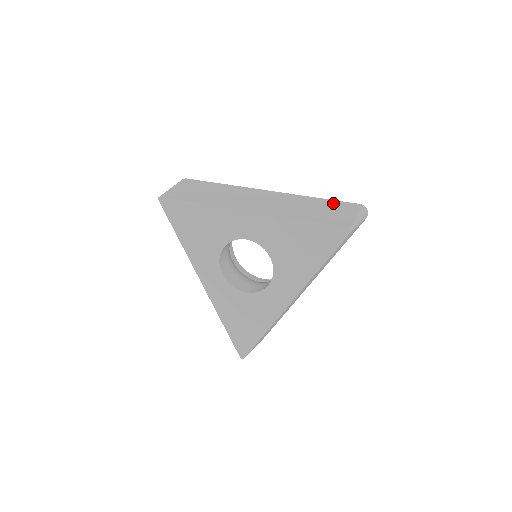
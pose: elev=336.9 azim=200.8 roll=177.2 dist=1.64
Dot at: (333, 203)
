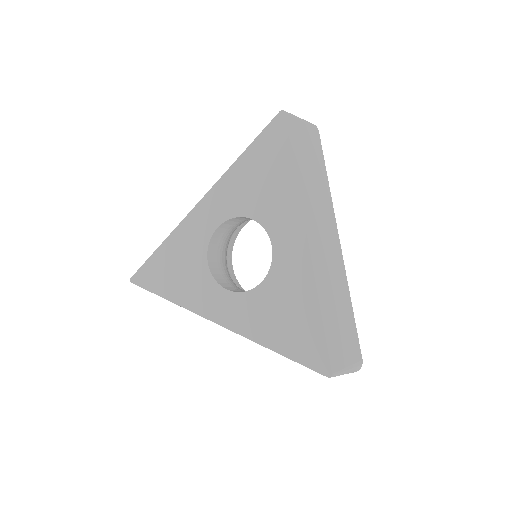
Dot at: occluded
